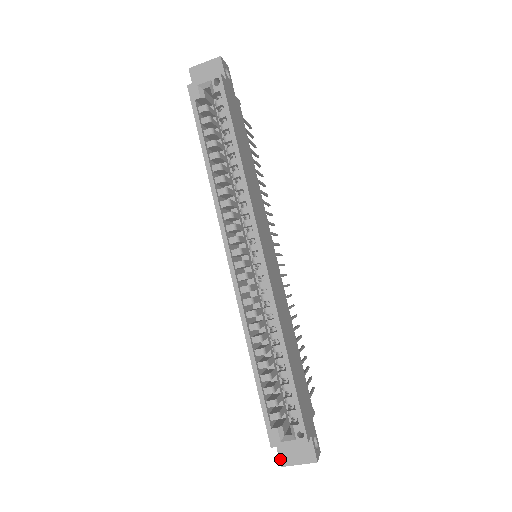
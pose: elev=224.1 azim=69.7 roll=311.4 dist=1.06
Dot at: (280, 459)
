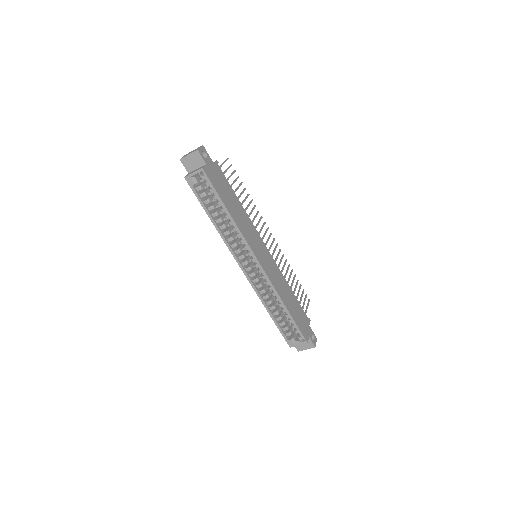
Dot at: (297, 349)
